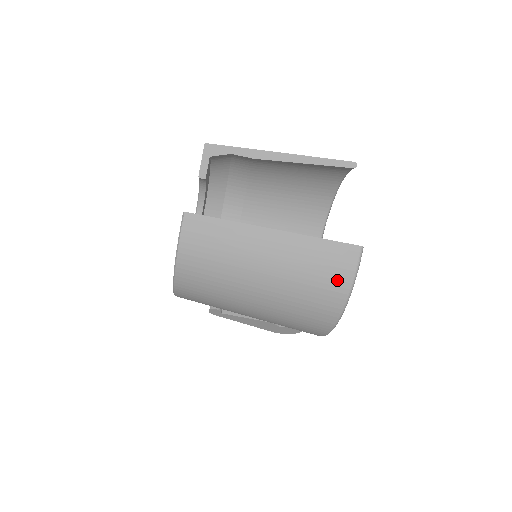
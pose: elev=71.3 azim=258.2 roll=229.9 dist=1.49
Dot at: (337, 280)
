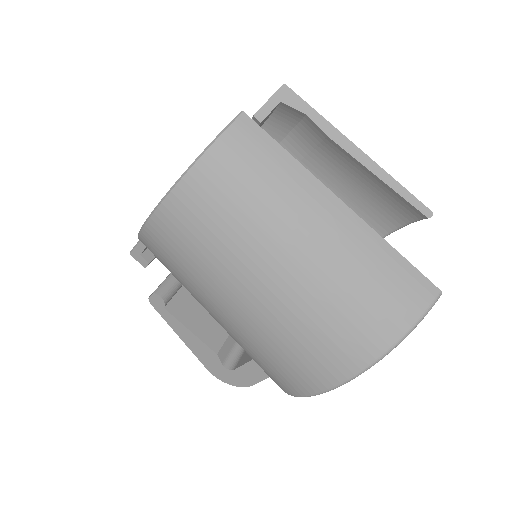
Dot at: (389, 318)
